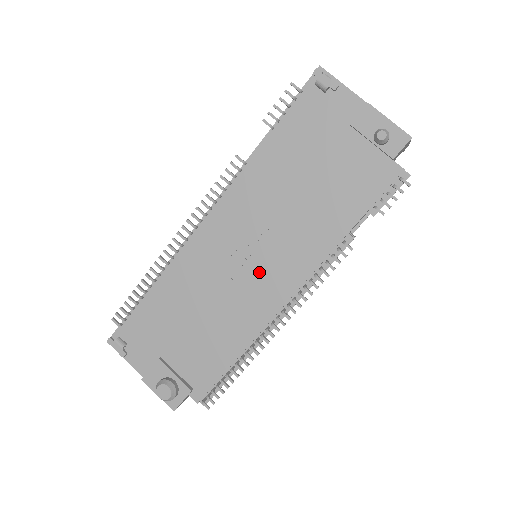
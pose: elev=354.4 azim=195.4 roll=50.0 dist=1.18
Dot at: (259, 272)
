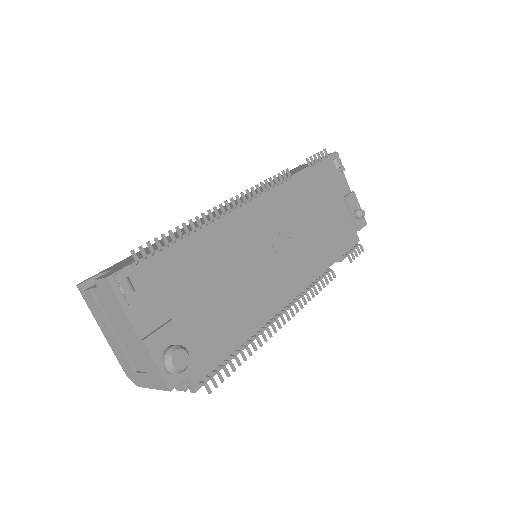
Dot at: (278, 267)
